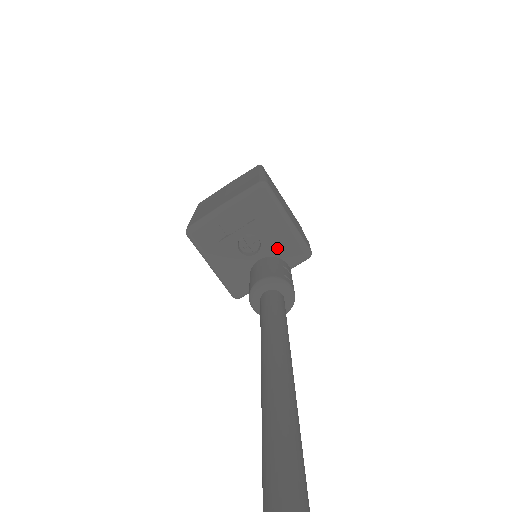
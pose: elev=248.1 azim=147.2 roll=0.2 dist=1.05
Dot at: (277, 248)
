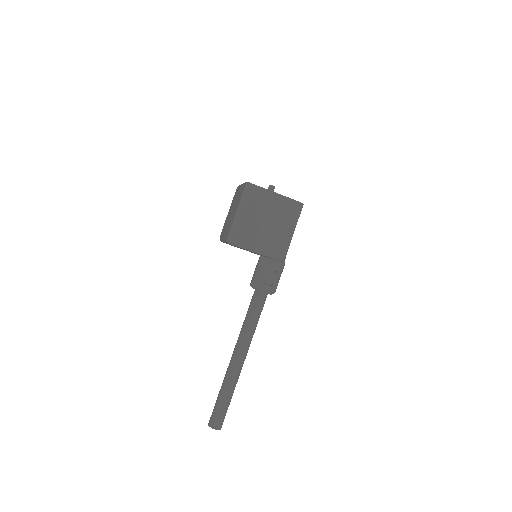
Dot at: occluded
